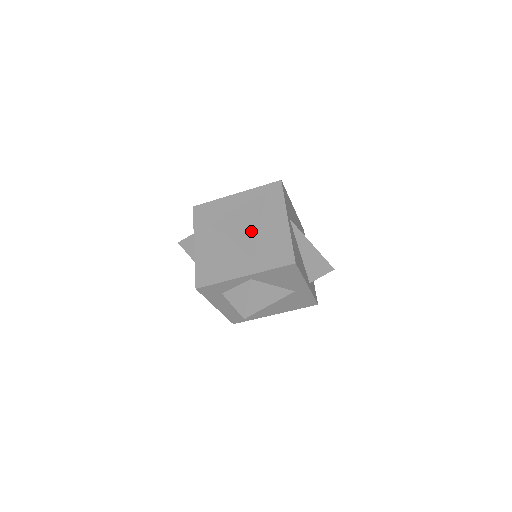
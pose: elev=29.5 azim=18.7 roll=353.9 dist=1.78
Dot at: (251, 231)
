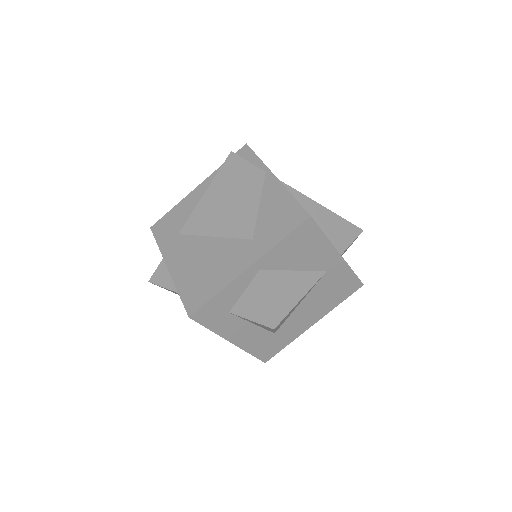
Dot at: (233, 209)
